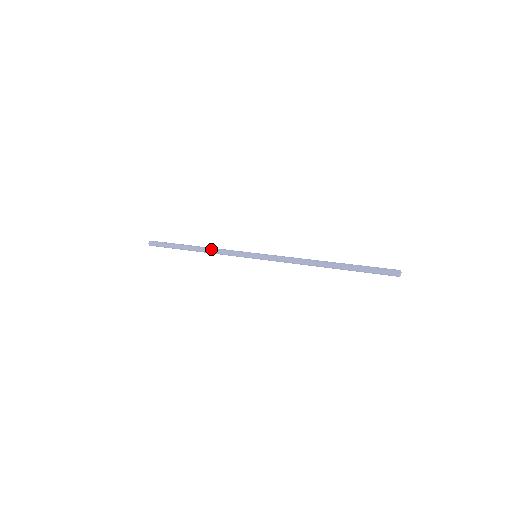
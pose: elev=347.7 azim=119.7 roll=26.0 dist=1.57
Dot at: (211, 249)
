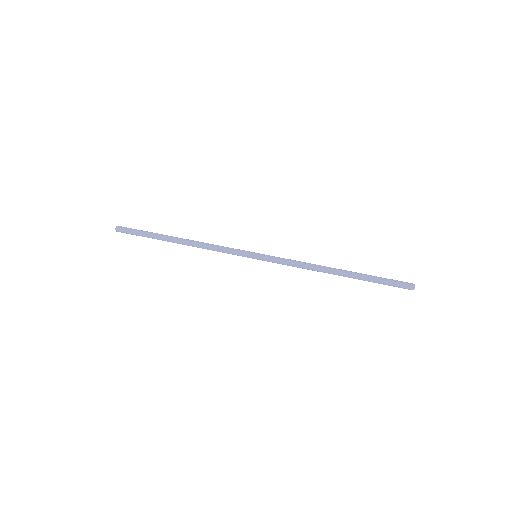
Dot at: (200, 246)
